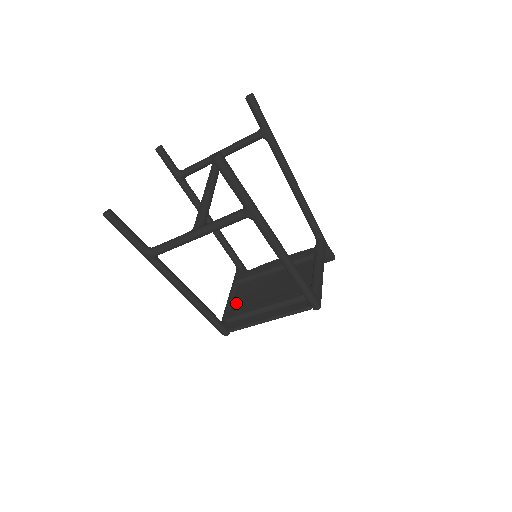
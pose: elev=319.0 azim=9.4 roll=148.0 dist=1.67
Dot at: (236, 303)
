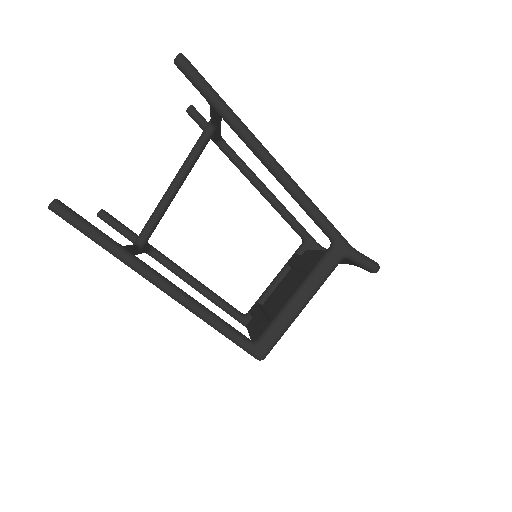
Dot at: (271, 293)
